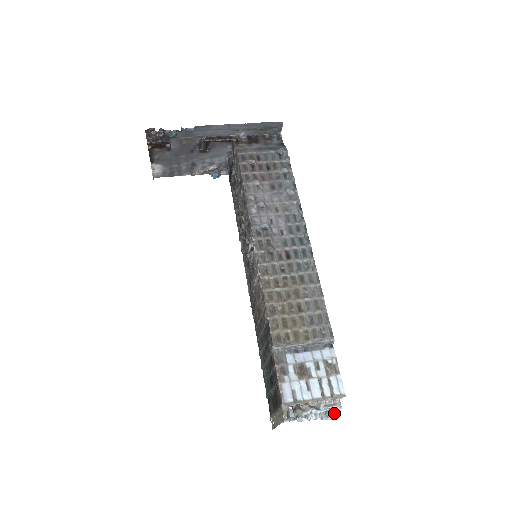
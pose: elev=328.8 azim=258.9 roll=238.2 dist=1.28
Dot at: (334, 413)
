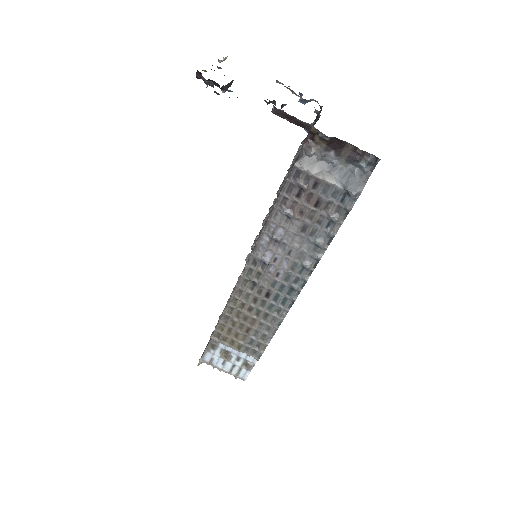
Dot at: occluded
